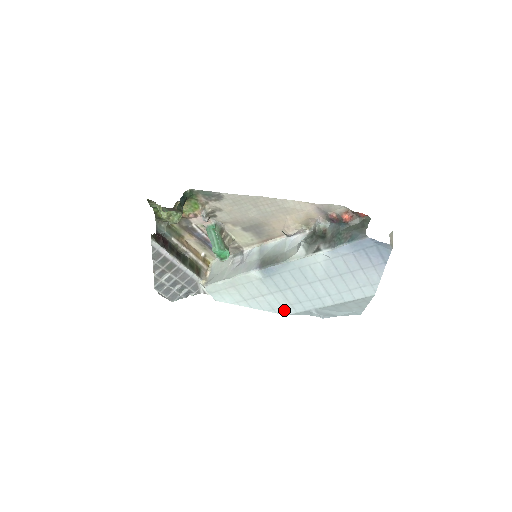
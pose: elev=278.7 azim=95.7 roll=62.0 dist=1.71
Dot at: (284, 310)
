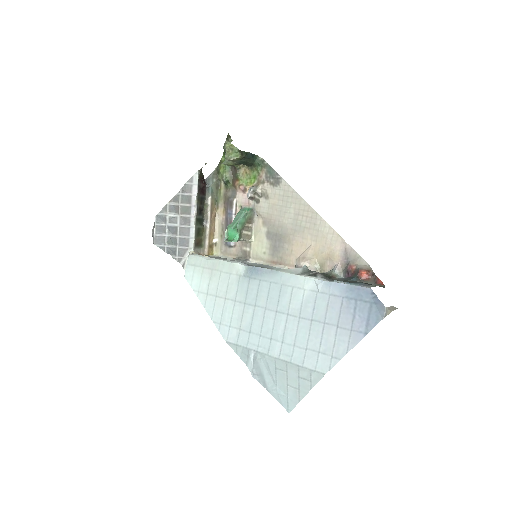
Dot at: (228, 332)
